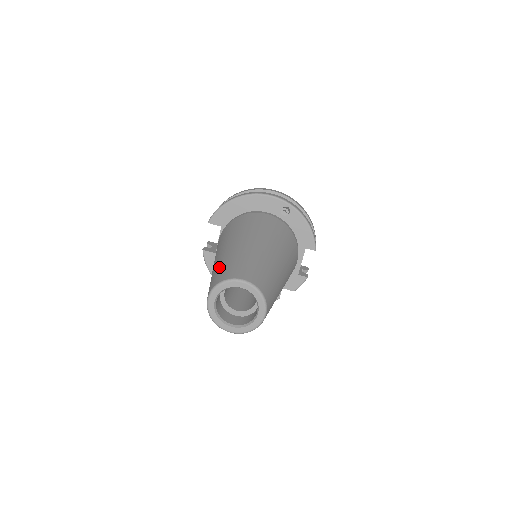
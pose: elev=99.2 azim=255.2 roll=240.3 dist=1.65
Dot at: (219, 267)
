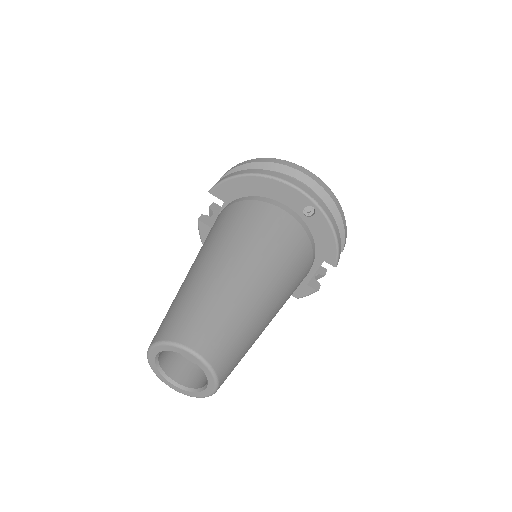
Dot at: (179, 302)
